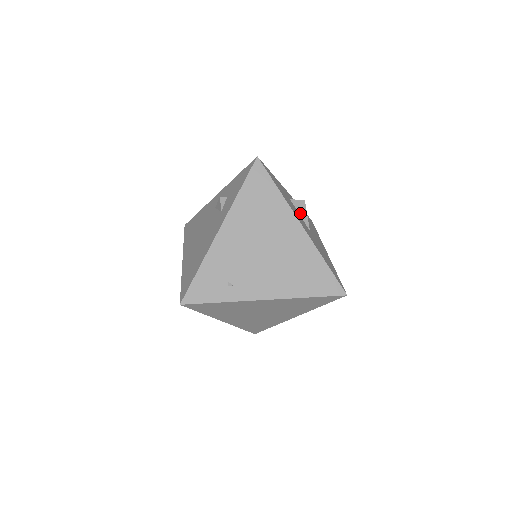
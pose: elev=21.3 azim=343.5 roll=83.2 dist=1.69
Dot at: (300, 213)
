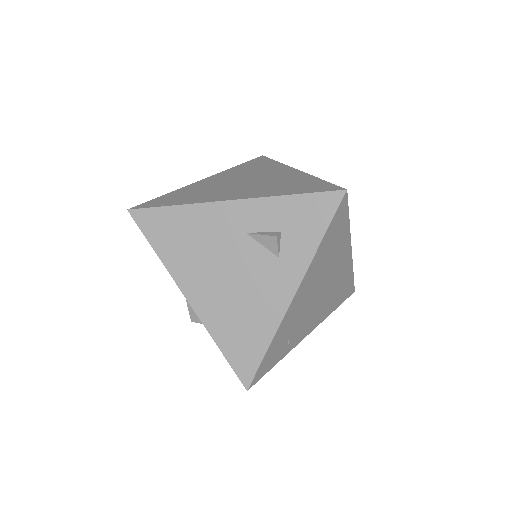
Dot at: occluded
